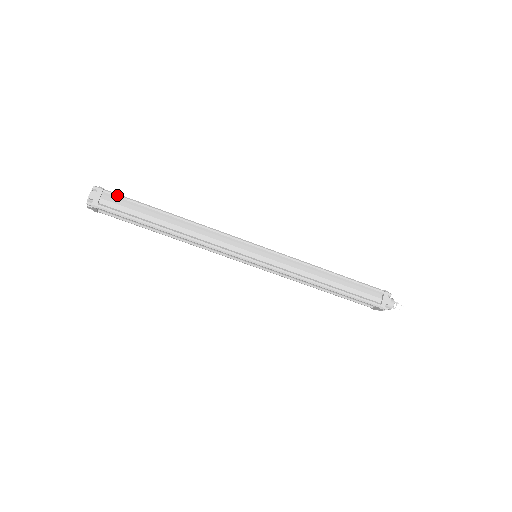
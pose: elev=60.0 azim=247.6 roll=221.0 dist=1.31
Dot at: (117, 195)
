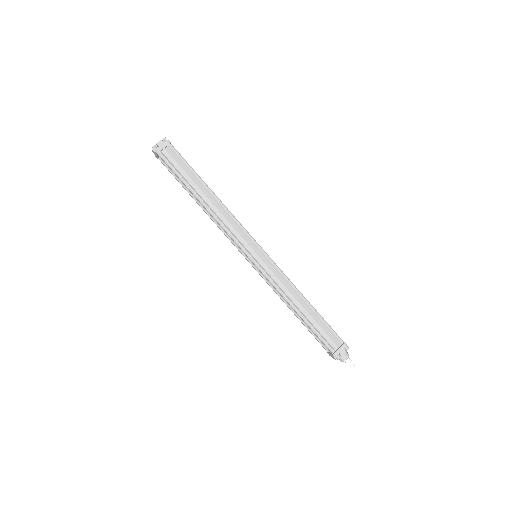
Dot at: (178, 153)
